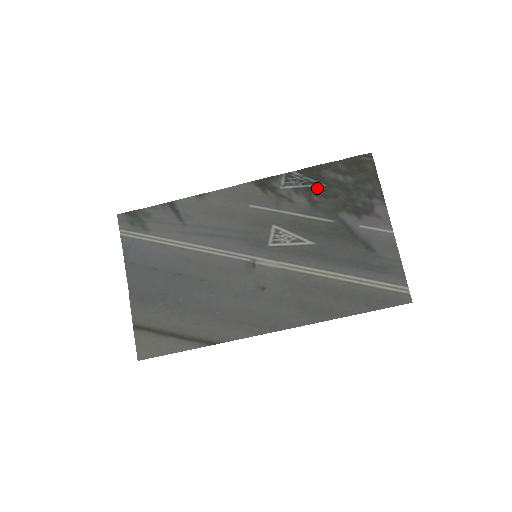
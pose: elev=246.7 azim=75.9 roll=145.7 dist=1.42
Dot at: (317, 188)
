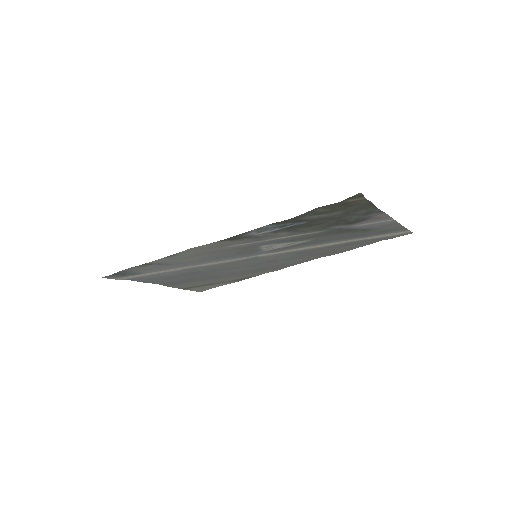
Dot at: (298, 225)
